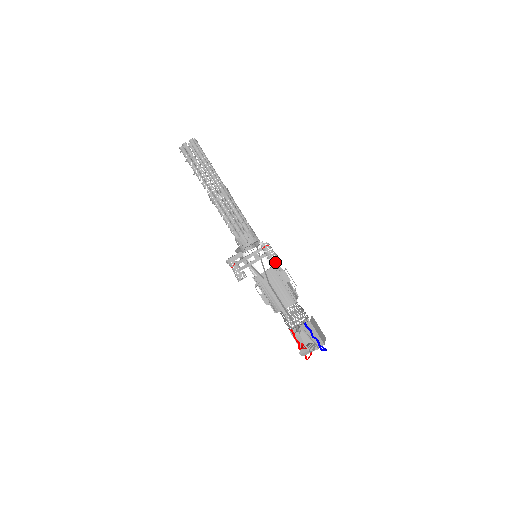
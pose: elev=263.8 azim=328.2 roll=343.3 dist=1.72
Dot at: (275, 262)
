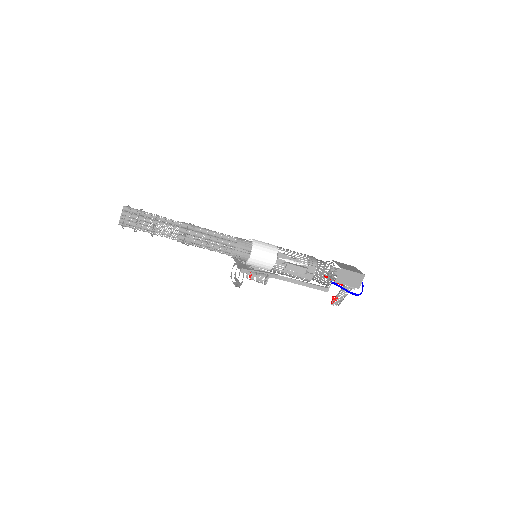
Dot at: (276, 259)
